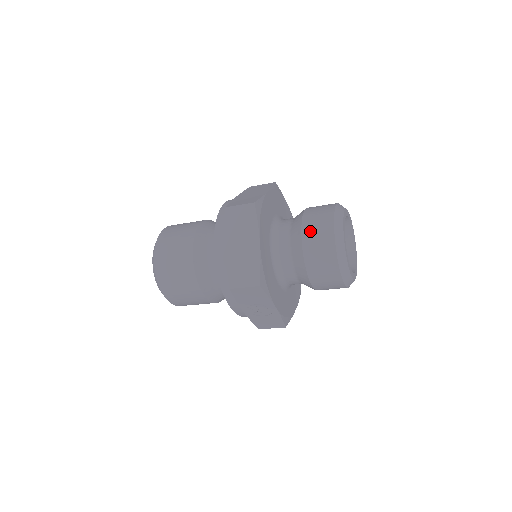
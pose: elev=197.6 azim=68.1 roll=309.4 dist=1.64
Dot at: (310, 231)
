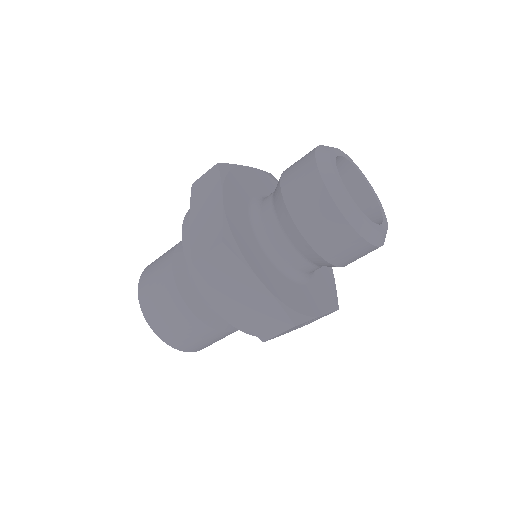
Dot at: (309, 224)
